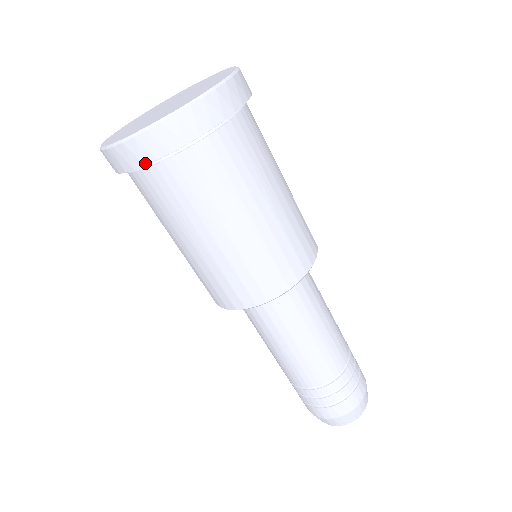
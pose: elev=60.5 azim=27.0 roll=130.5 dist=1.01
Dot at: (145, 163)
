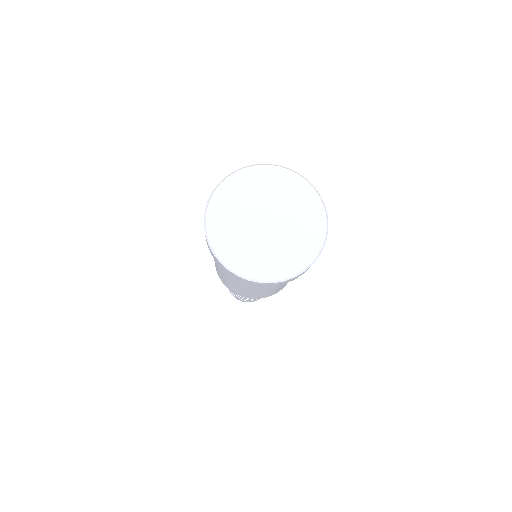
Dot at: occluded
